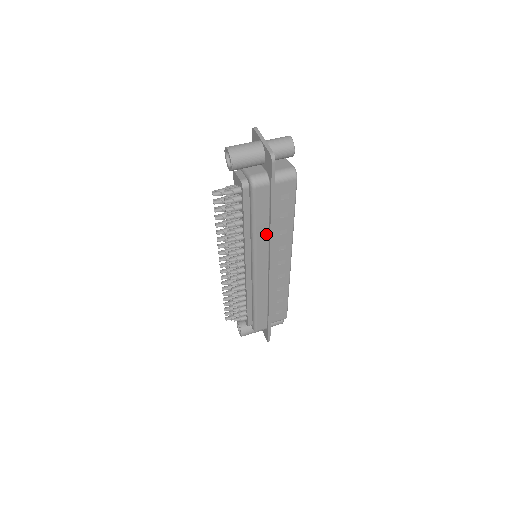
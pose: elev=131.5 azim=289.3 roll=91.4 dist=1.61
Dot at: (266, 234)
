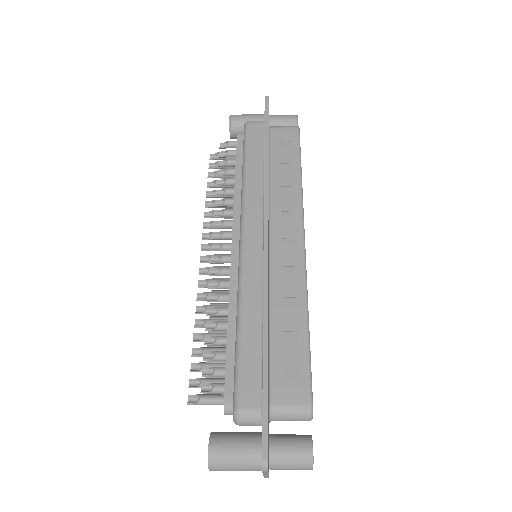
Dot at: (260, 181)
